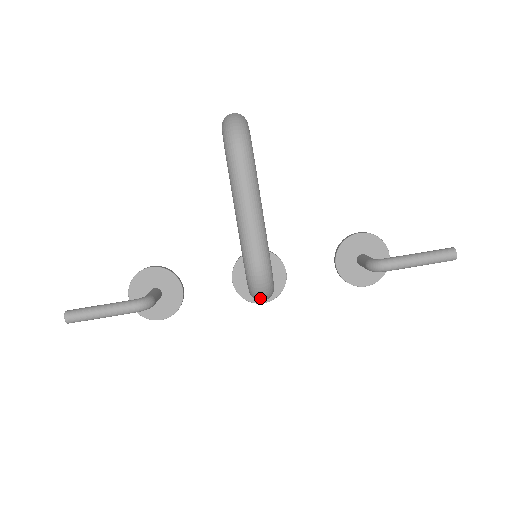
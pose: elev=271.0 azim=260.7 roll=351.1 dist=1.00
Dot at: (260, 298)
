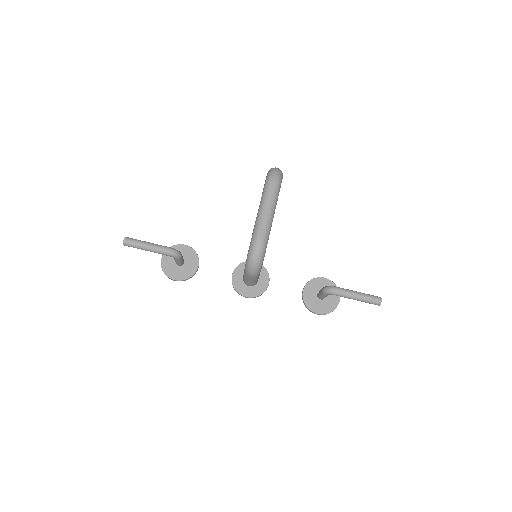
Dot at: (251, 268)
